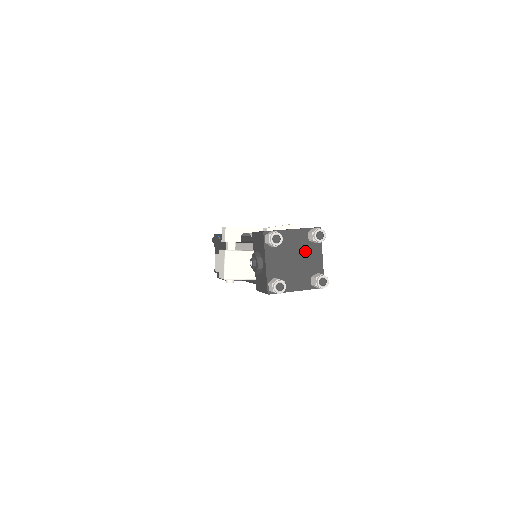
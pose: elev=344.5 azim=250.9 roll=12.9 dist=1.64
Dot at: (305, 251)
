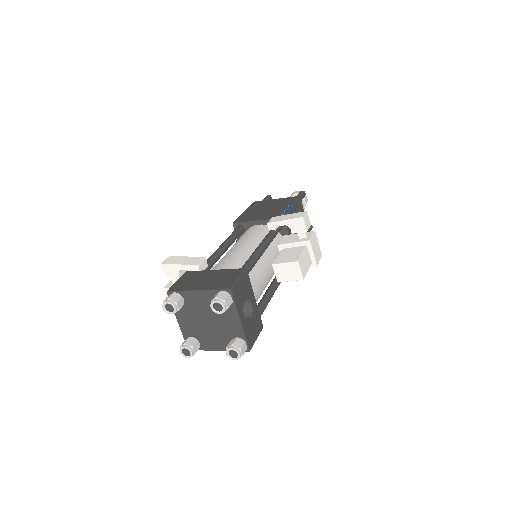
Dot at: occluded
